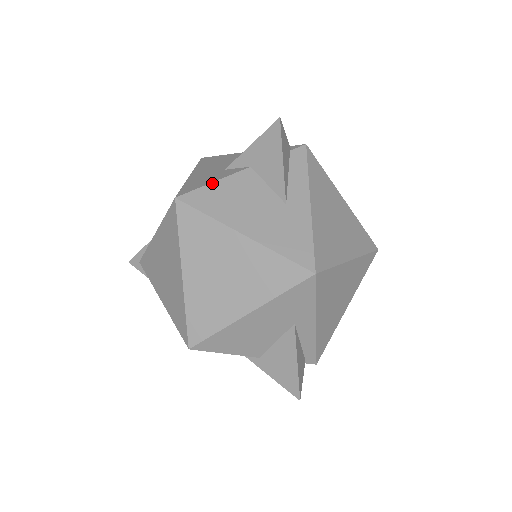
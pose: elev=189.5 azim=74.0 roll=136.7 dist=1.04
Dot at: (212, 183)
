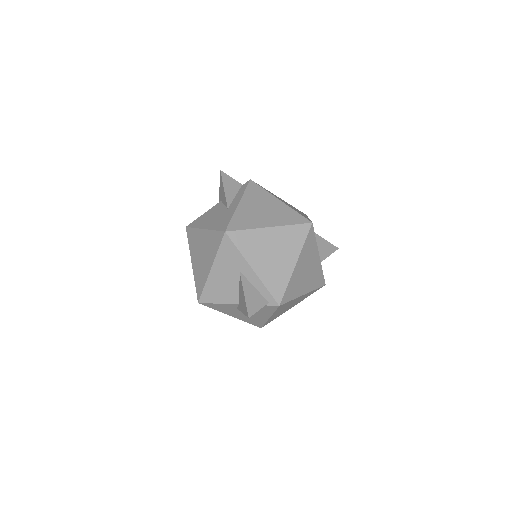
Dot at: (202, 215)
